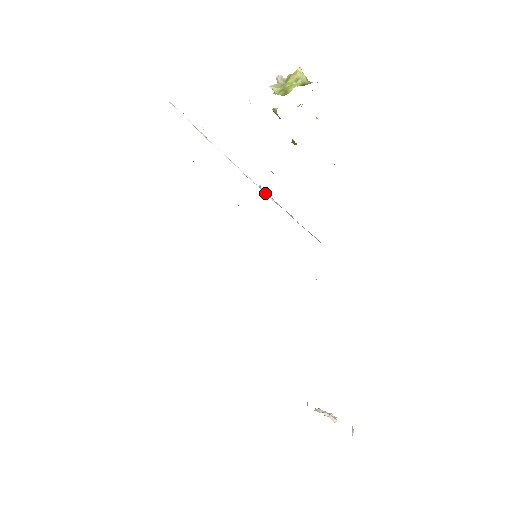
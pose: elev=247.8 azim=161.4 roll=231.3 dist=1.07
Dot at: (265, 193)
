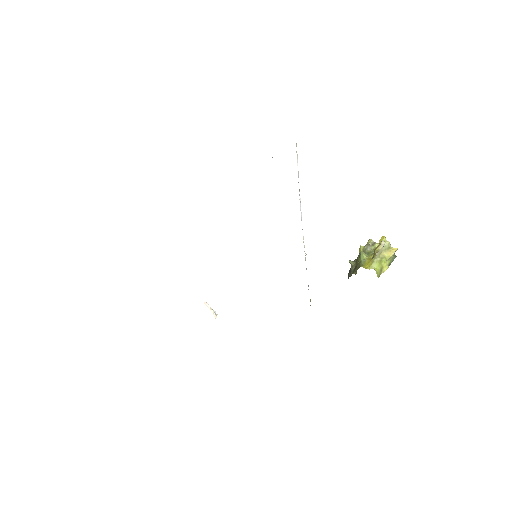
Dot at: occluded
